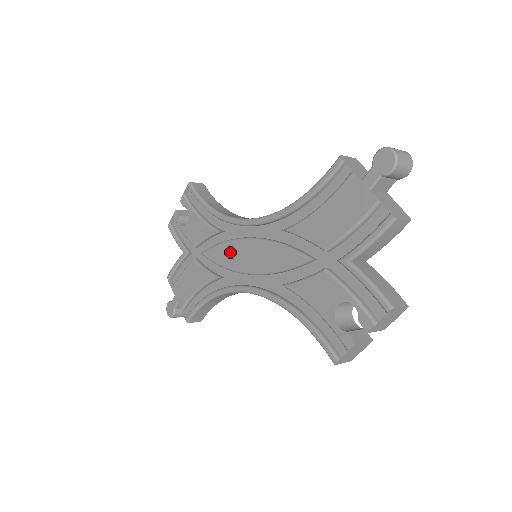
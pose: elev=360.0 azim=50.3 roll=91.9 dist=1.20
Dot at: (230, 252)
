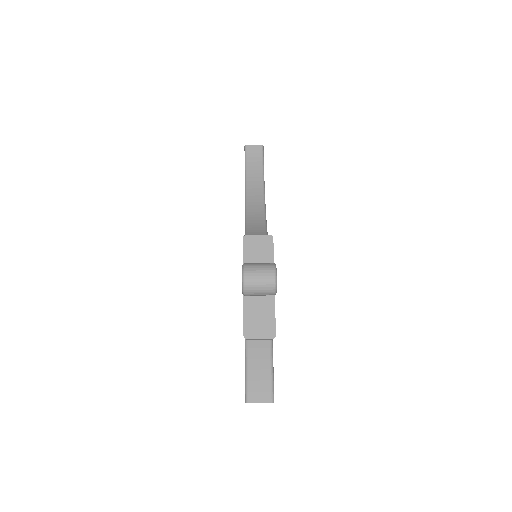
Dot at: occluded
